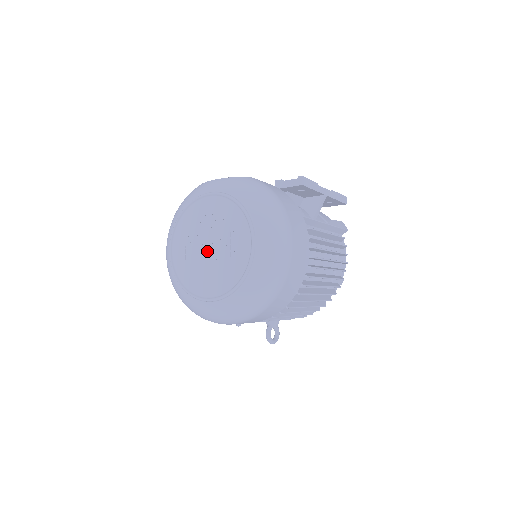
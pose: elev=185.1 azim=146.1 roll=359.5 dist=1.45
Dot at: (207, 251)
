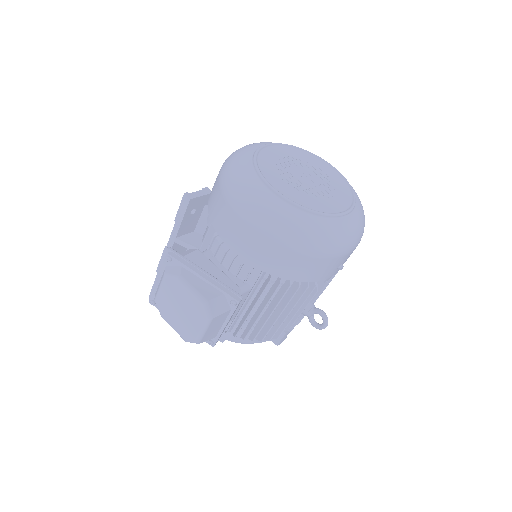
Dot at: (308, 181)
